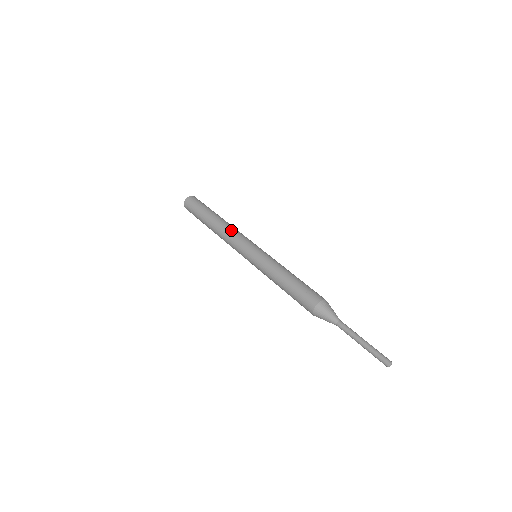
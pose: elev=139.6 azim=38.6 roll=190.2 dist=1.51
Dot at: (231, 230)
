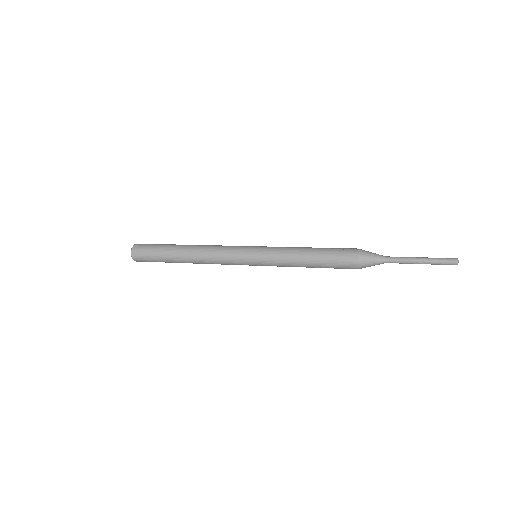
Dot at: (212, 246)
